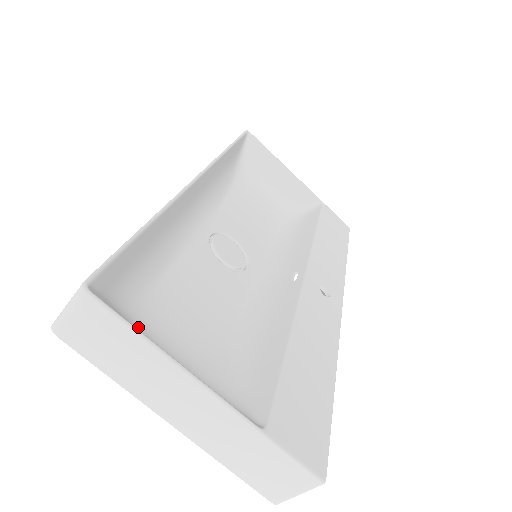
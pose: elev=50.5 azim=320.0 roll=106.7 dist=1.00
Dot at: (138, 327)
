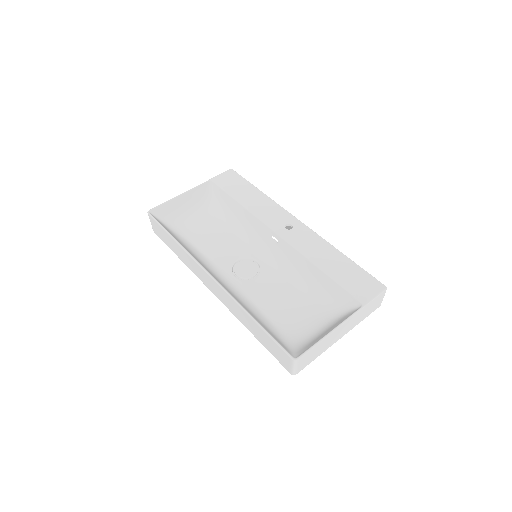
Dot at: (300, 339)
